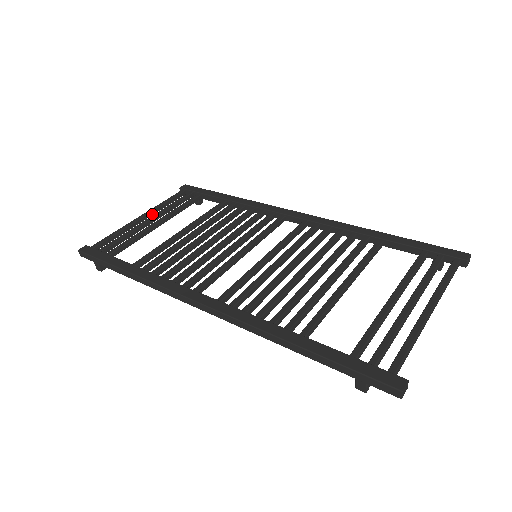
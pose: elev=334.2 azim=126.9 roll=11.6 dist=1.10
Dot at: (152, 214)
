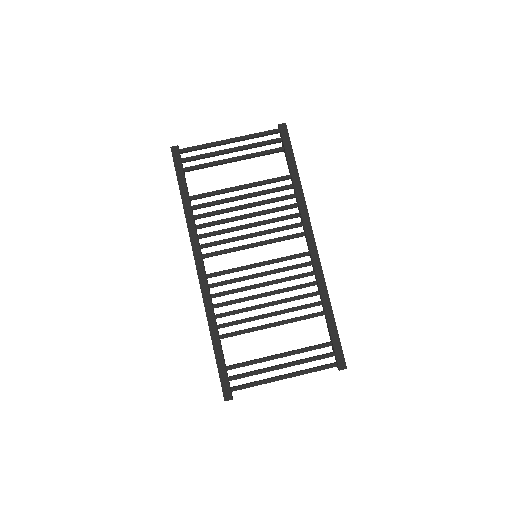
Dot at: occluded
